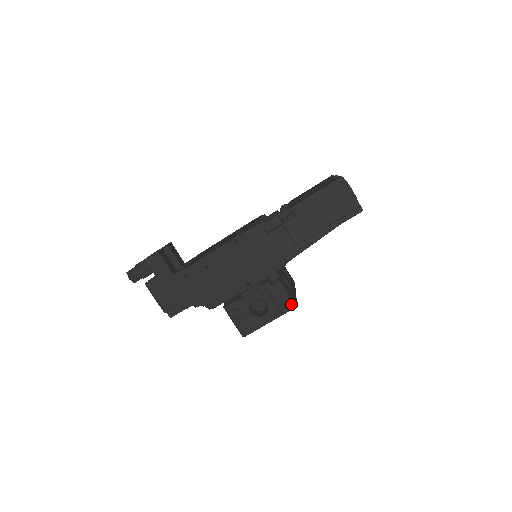
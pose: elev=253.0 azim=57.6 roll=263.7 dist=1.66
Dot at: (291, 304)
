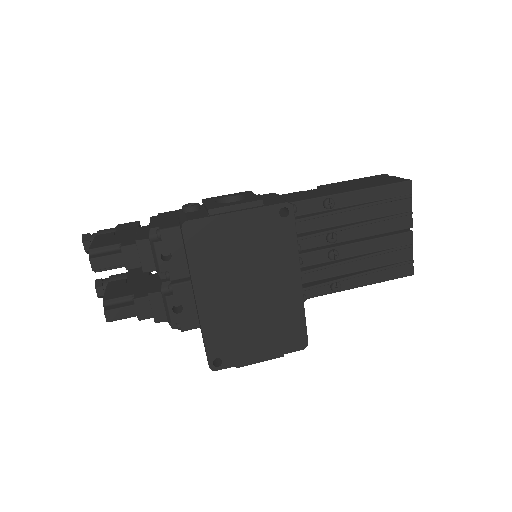
Dot at: (283, 201)
